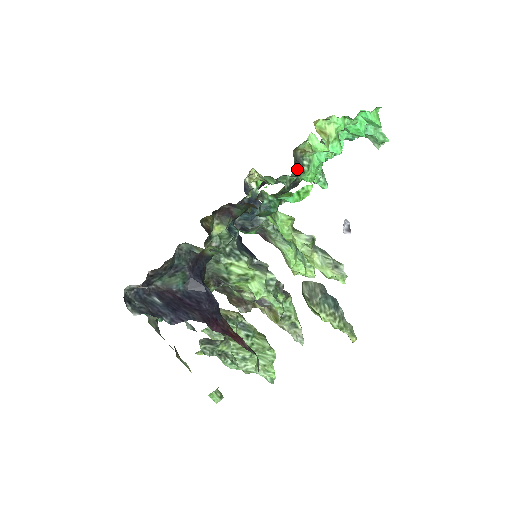
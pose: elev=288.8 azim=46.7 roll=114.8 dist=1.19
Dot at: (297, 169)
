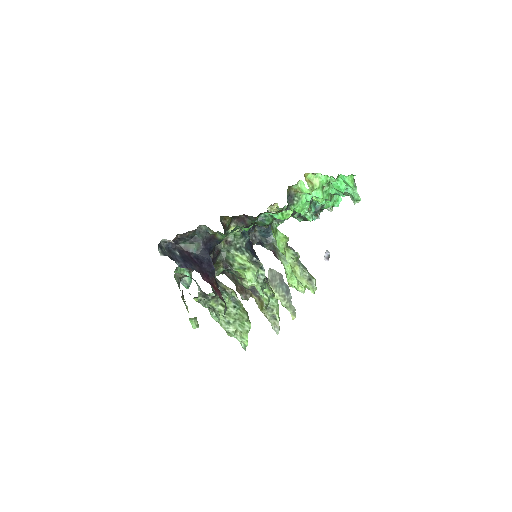
Dot at: (289, 201)
